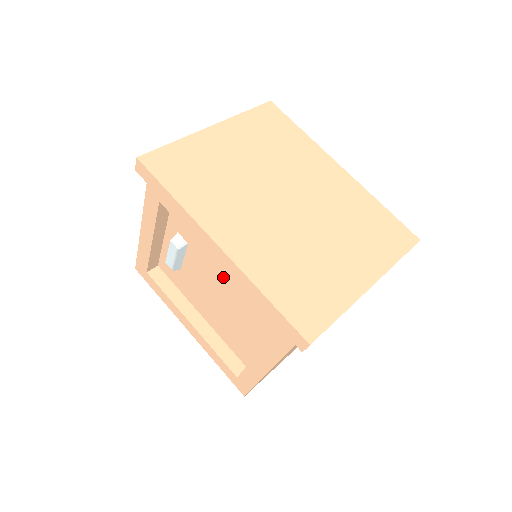
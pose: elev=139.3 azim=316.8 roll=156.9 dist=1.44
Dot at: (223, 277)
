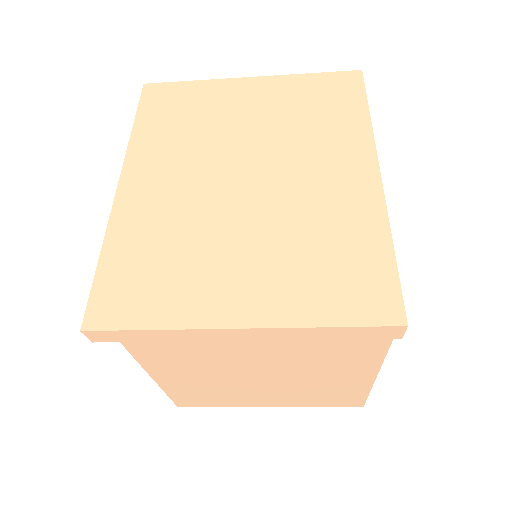
Dot at: occluded
